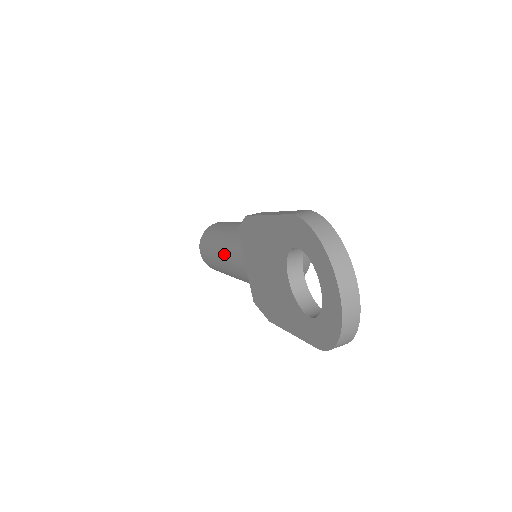
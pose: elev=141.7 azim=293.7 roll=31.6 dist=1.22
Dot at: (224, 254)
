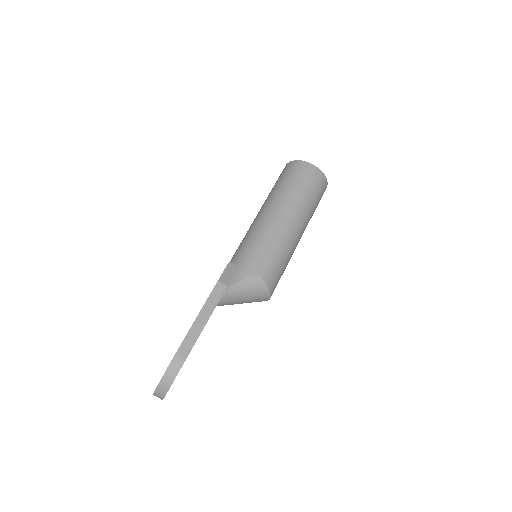
Dot at: (250, 228)
